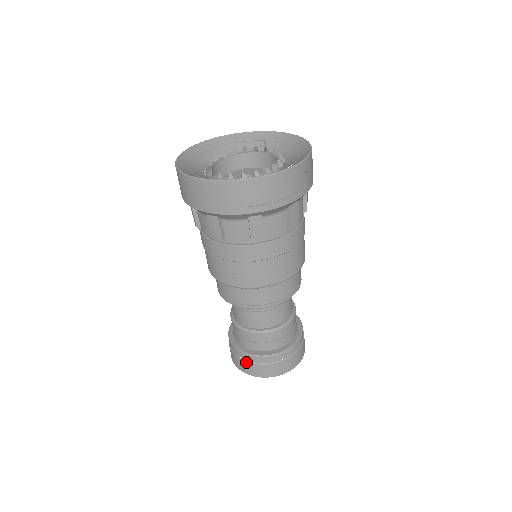
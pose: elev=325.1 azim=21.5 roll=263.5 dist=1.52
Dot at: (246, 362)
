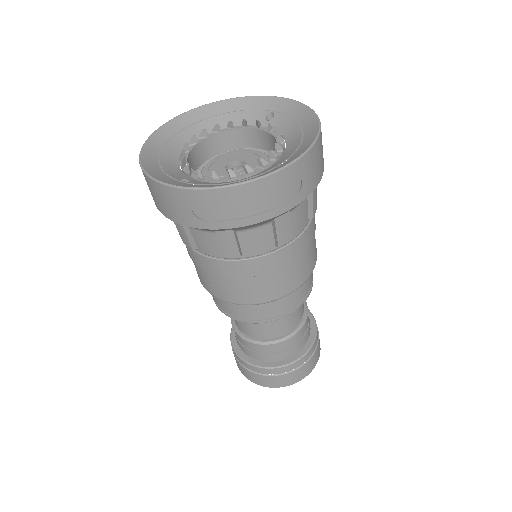
Dot at: (242, 367)
